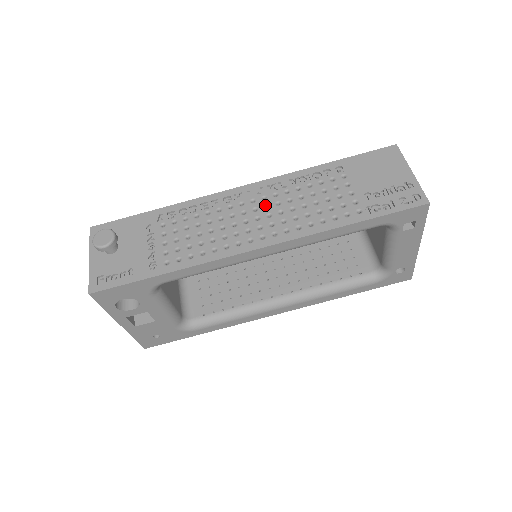
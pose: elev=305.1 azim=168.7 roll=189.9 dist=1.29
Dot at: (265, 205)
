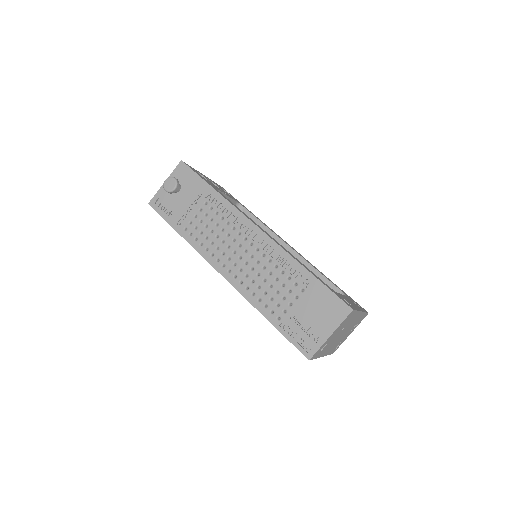
Dot at: (252, 254)
